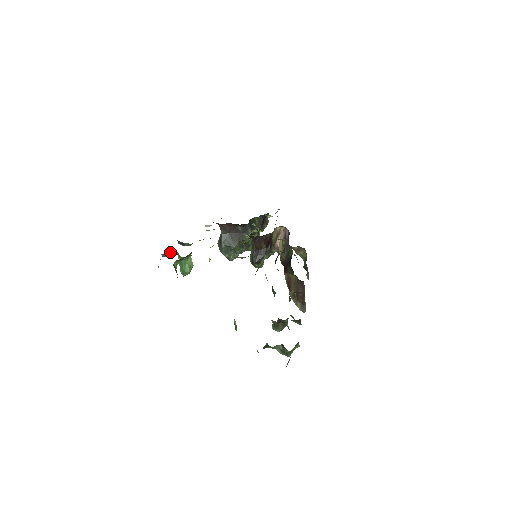
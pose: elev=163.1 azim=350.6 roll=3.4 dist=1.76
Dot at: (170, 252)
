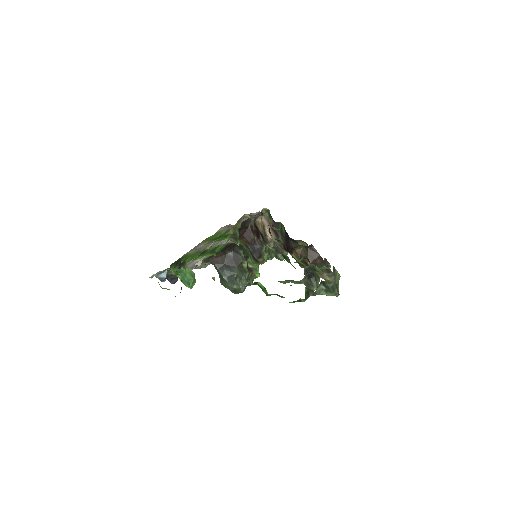
Dot at: (165, 272)
